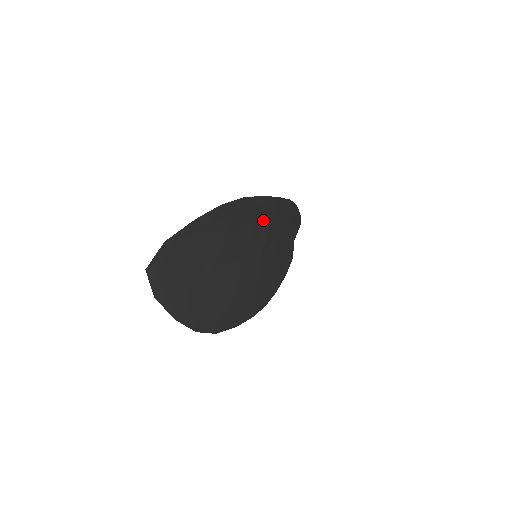
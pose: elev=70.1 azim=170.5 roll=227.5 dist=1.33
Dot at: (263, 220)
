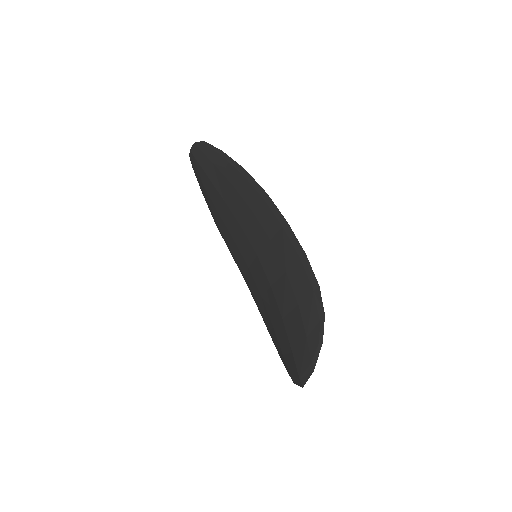
Dot at: (284, 251)
